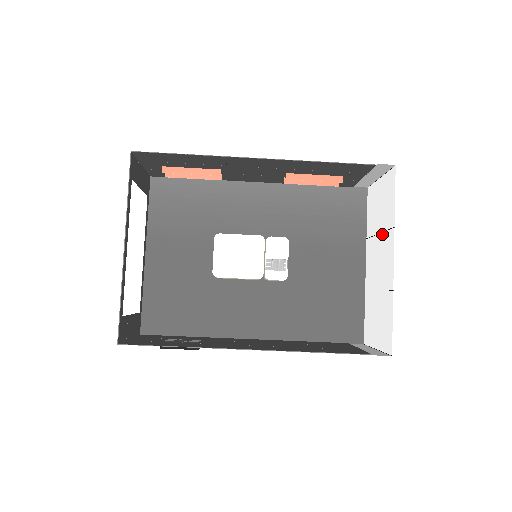
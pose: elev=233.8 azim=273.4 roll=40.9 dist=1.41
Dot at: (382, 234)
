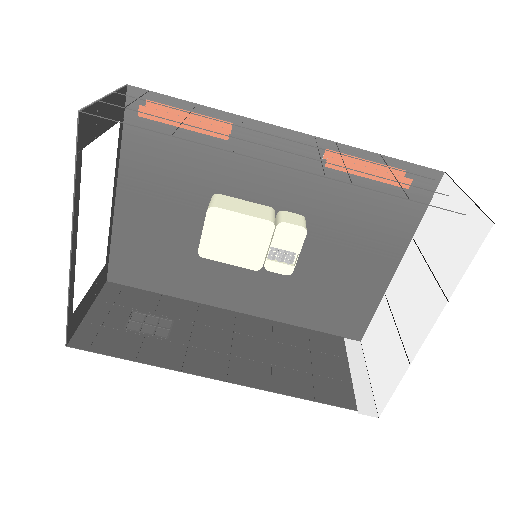
Dot at: (431, 275)
